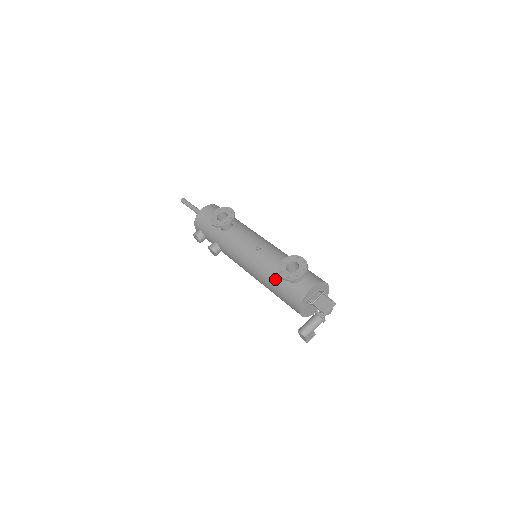
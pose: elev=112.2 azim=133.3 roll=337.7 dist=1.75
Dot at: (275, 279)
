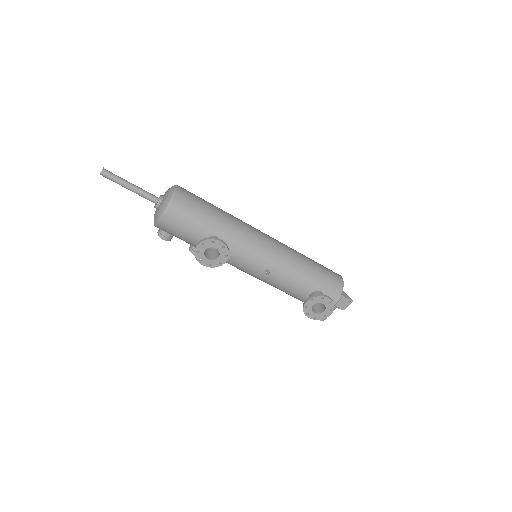
Dot at: occluded
